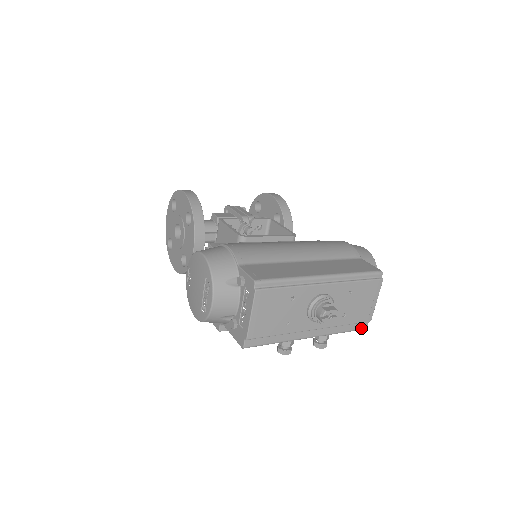
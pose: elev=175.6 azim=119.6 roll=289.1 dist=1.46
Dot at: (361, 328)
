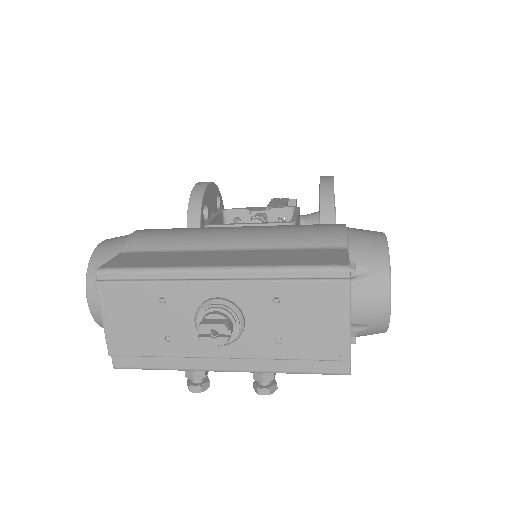
Dot at: (335, 371)
